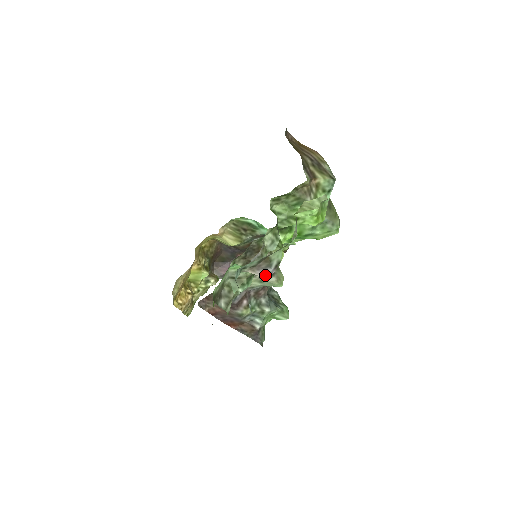
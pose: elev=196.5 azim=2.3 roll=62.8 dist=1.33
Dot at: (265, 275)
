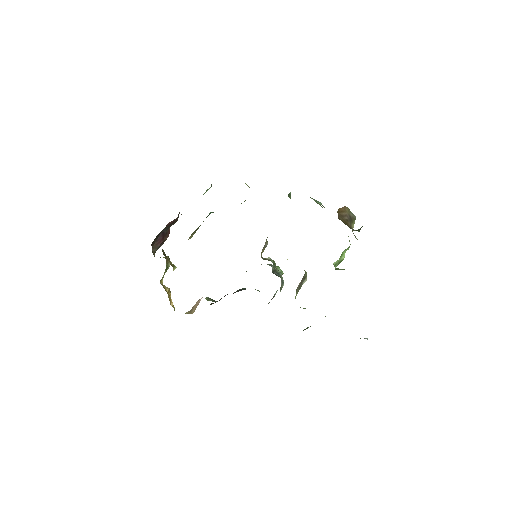
Dot at: occluded
